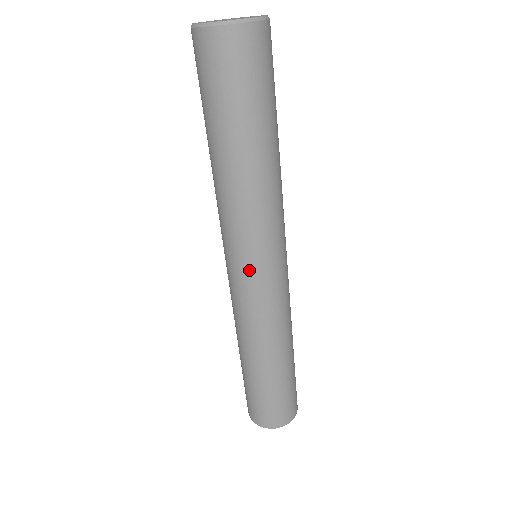
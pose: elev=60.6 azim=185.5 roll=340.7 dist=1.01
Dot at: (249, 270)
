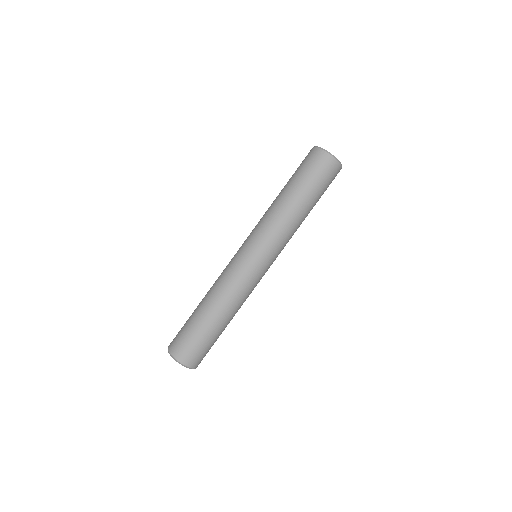
Dot at: (250, 251)
